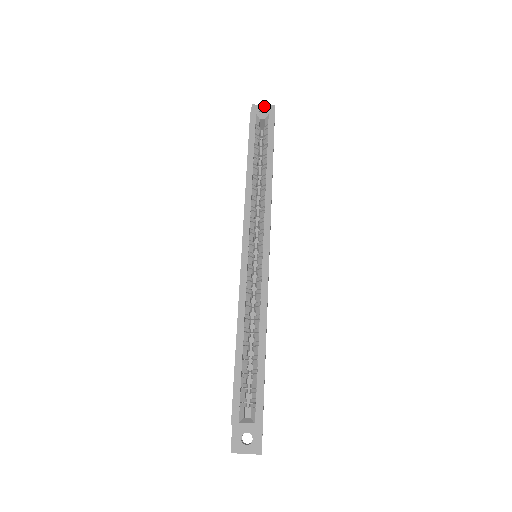
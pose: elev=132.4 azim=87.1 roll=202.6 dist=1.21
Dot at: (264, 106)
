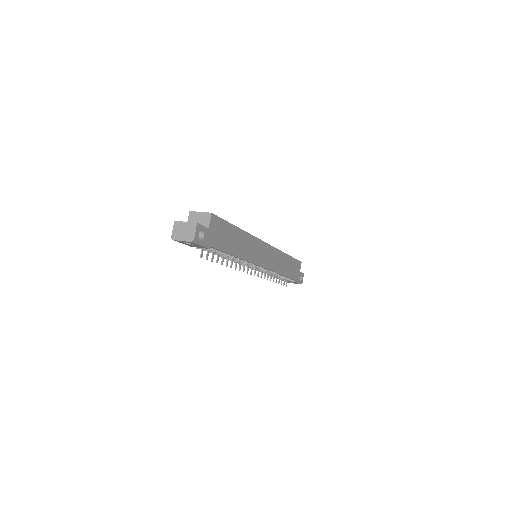
Dot at: occluded
